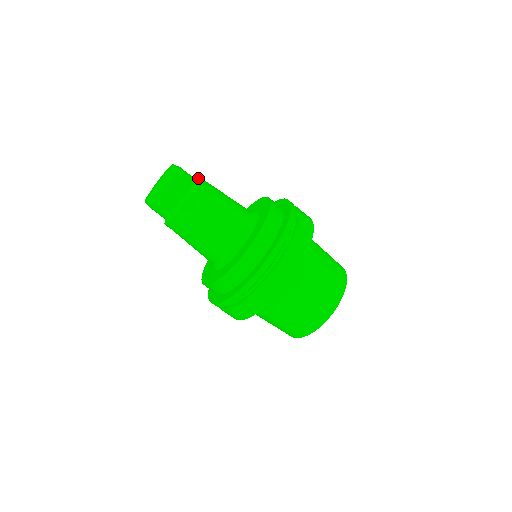
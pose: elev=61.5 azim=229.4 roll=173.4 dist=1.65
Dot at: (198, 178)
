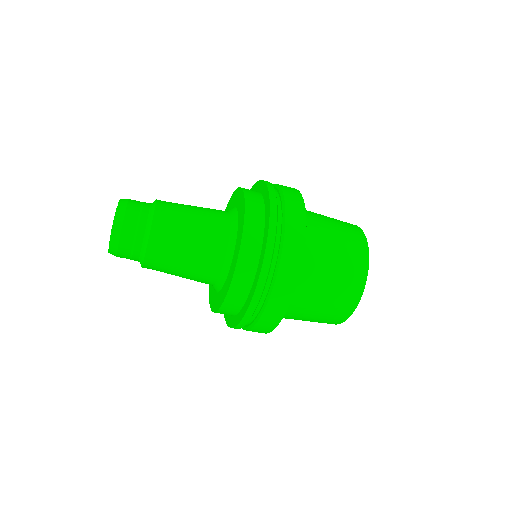
Dot at: (148, 229)
